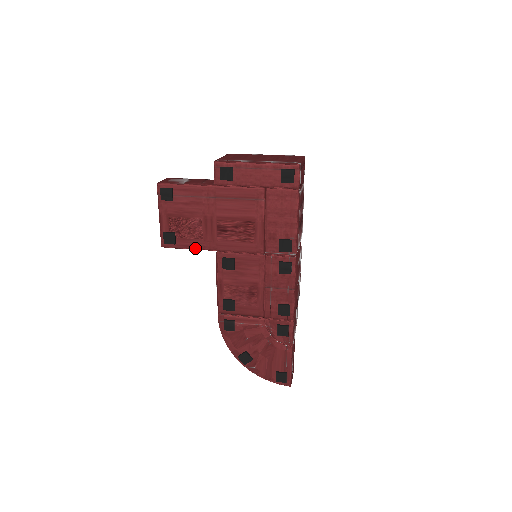
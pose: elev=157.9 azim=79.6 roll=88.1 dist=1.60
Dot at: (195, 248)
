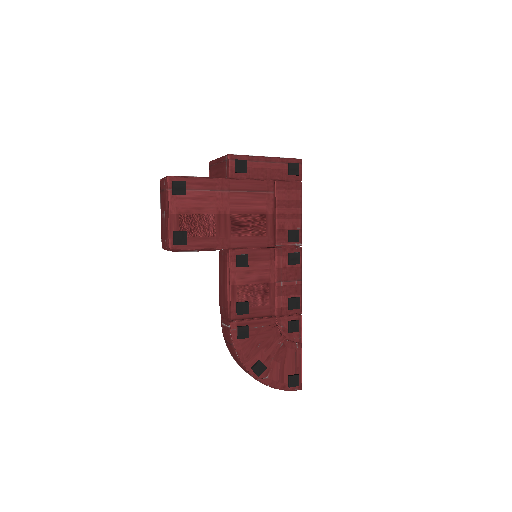
Dot at: (207, 247)
